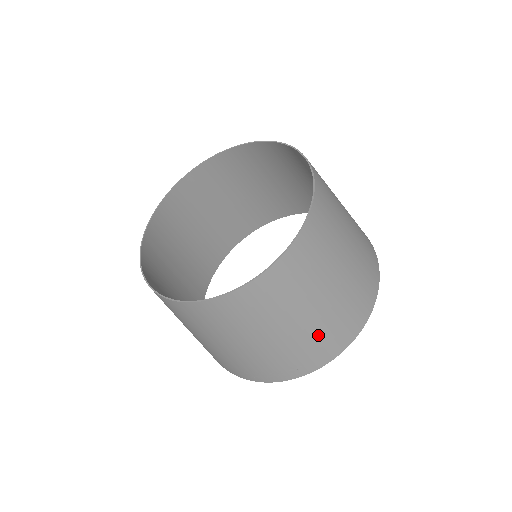
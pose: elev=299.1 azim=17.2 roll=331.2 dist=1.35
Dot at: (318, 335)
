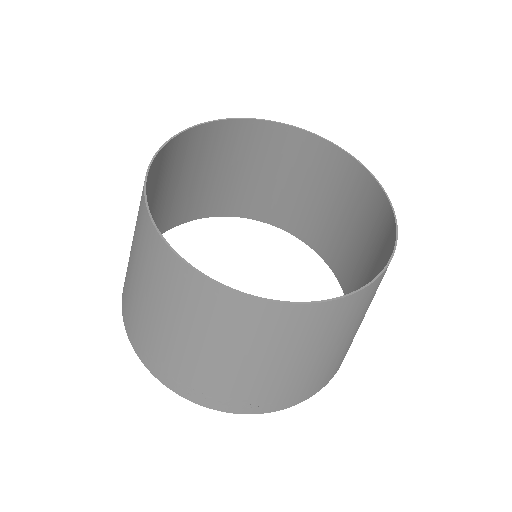
Dot at: (321, 372)
